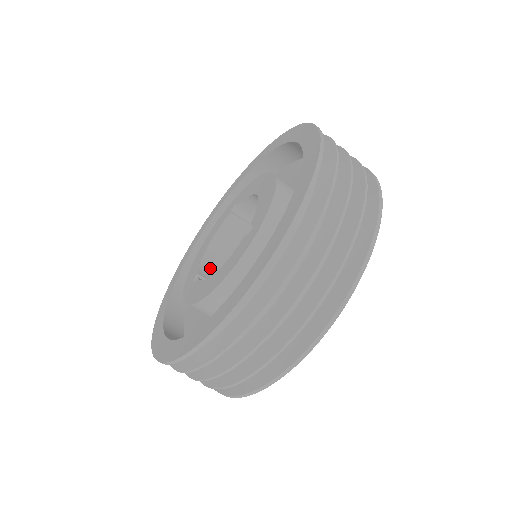
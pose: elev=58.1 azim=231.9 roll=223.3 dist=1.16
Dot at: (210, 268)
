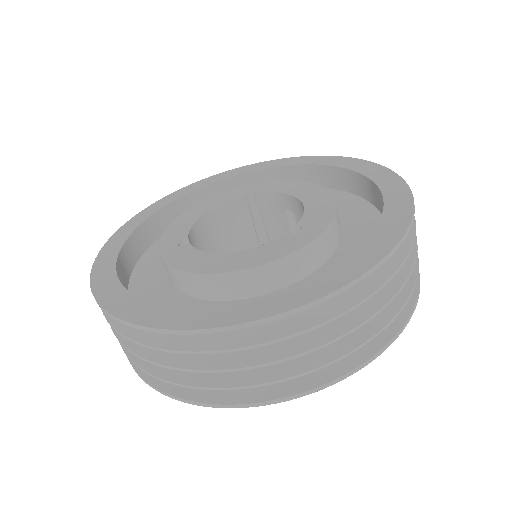
Dot at: (195, 239)
